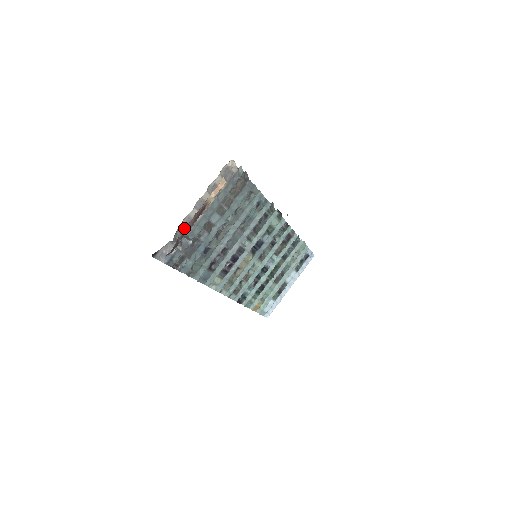
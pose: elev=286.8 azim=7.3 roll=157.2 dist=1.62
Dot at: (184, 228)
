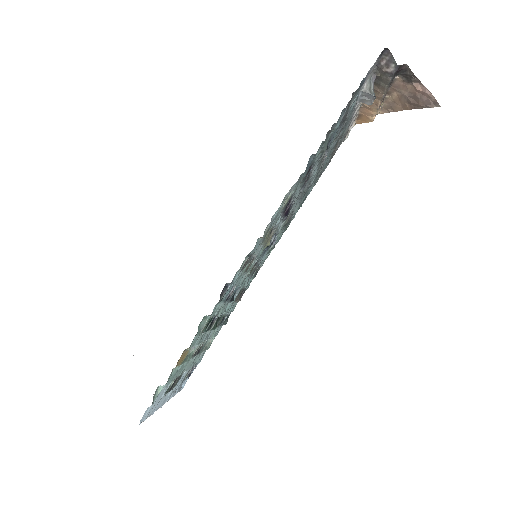
Dot at: occluded
